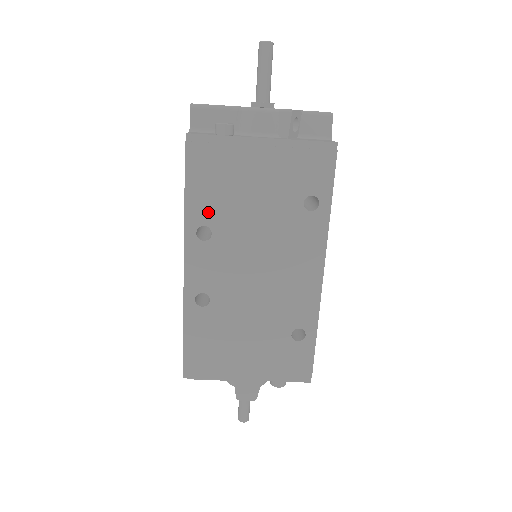
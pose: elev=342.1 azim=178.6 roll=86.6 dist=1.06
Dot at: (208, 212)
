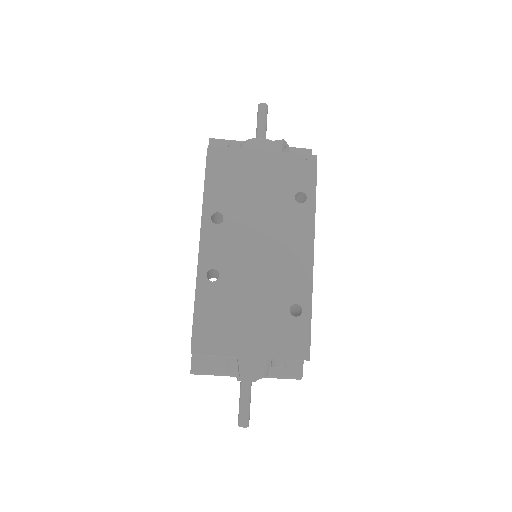
Dot at: (221, 202)
